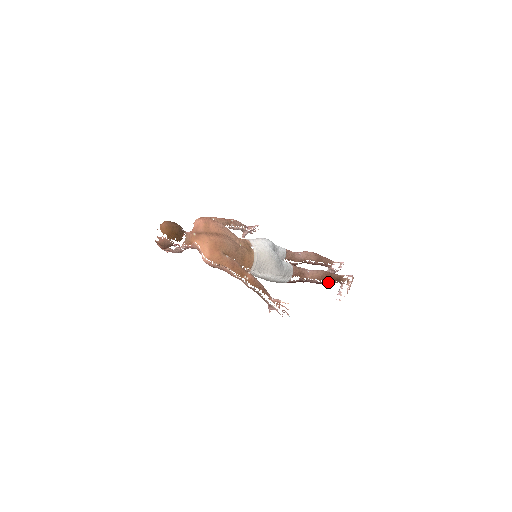
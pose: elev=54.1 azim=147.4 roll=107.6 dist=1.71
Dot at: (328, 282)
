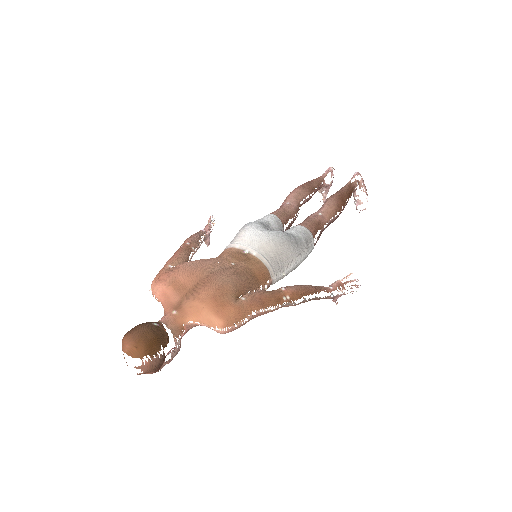
Dot at: (346, 204)
